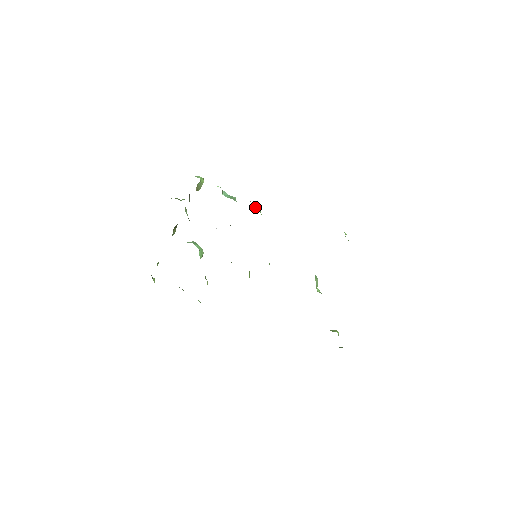
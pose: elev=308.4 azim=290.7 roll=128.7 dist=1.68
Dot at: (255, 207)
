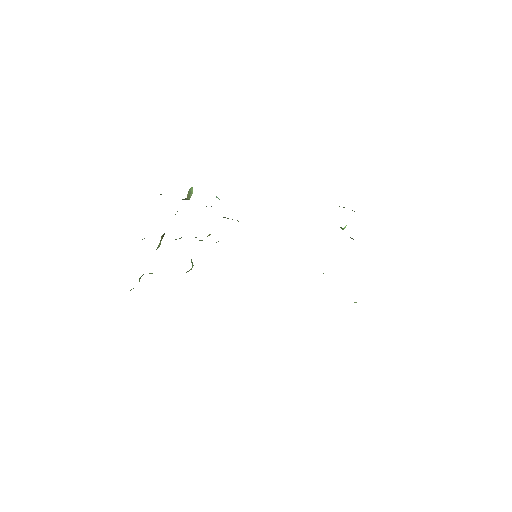
Dot at: occluded
